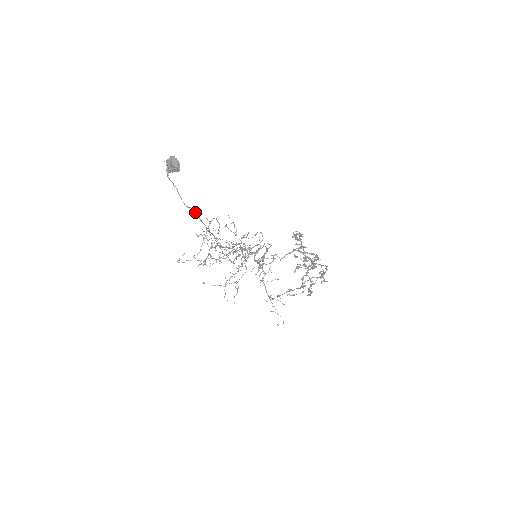
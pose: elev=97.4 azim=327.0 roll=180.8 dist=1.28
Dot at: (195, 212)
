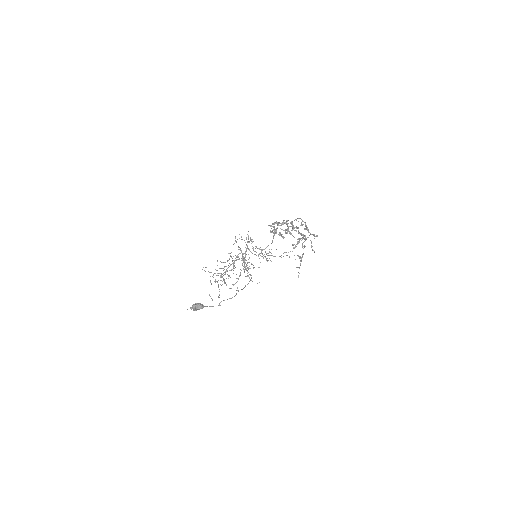
Dot at: occluded
